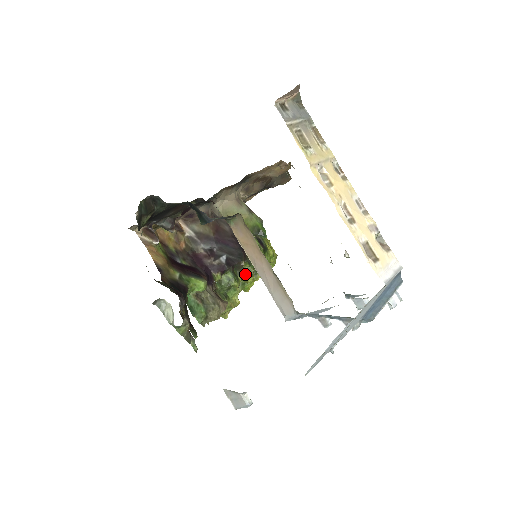
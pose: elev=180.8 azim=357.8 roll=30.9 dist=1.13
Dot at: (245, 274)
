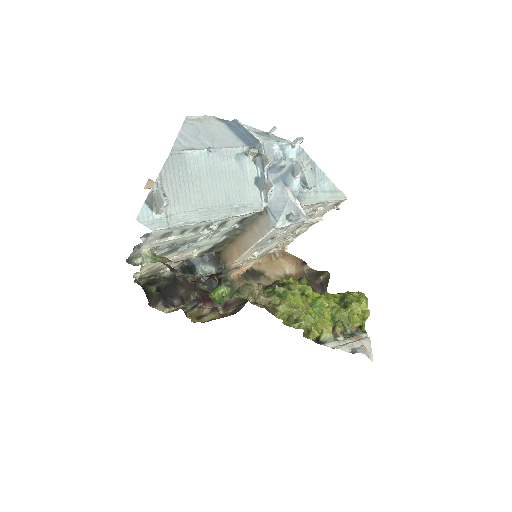
Dot at: (285, 283)
